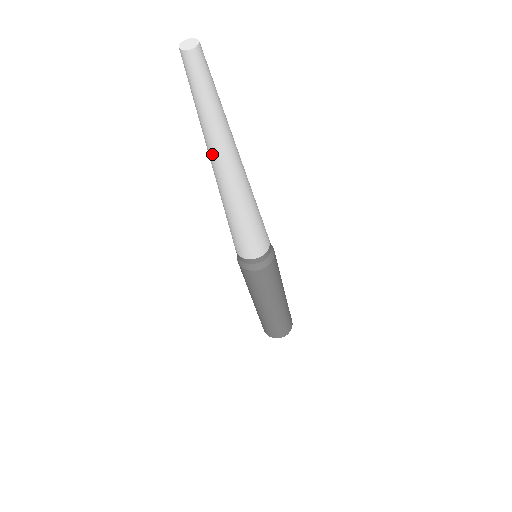
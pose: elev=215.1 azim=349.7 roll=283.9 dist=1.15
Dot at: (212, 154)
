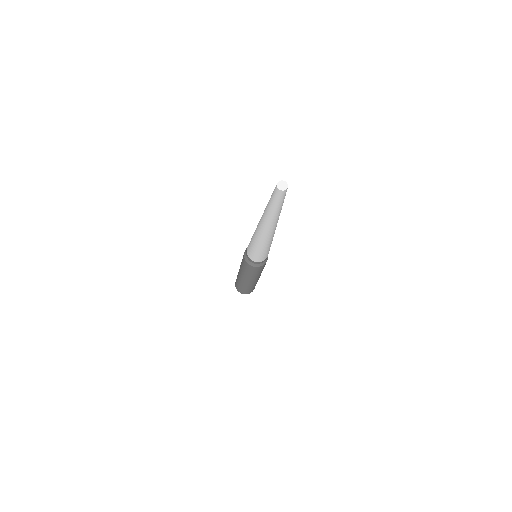
Dot at: (265, 221)
